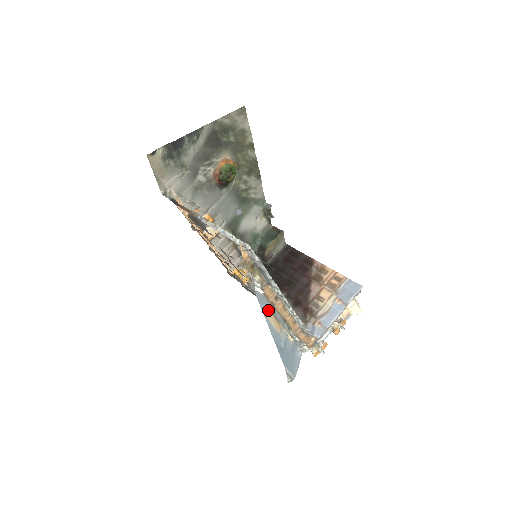
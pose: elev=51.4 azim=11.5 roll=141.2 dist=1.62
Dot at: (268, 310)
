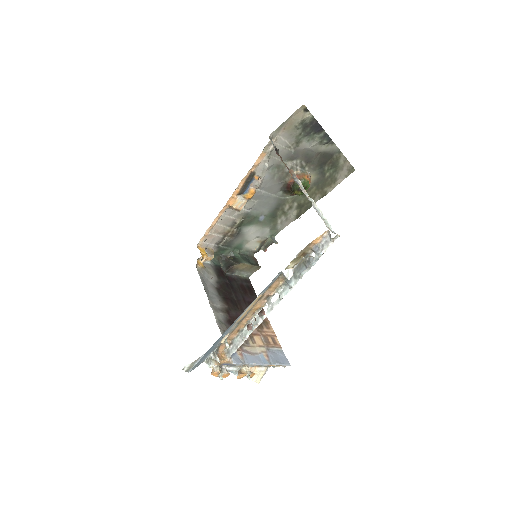
Dot at: (260, 296)
